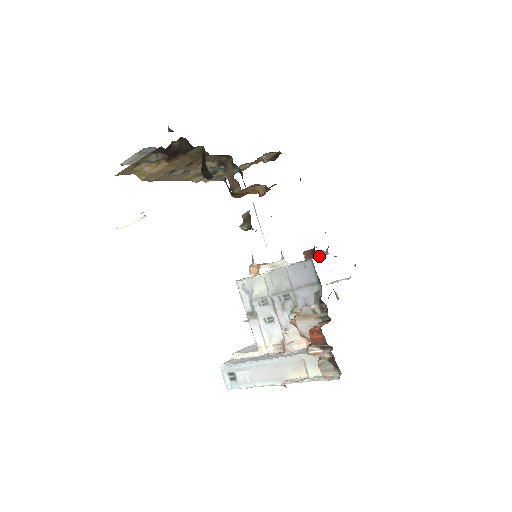
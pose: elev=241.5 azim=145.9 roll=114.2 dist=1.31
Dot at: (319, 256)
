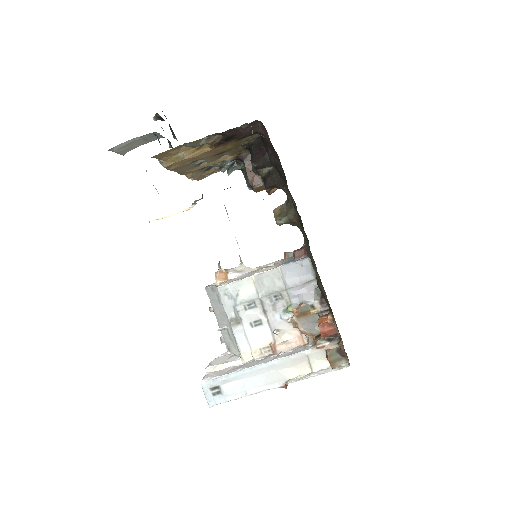
Dot at: occluded
